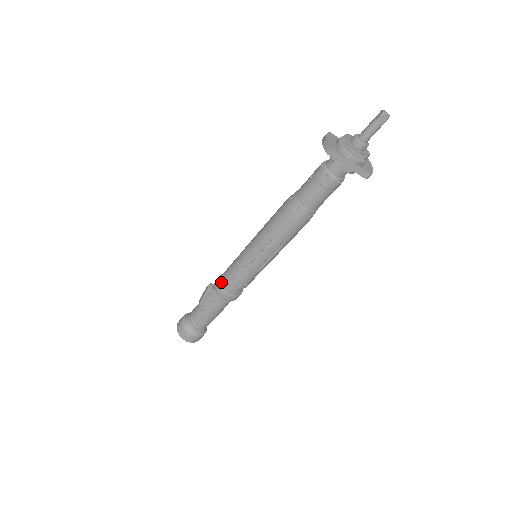
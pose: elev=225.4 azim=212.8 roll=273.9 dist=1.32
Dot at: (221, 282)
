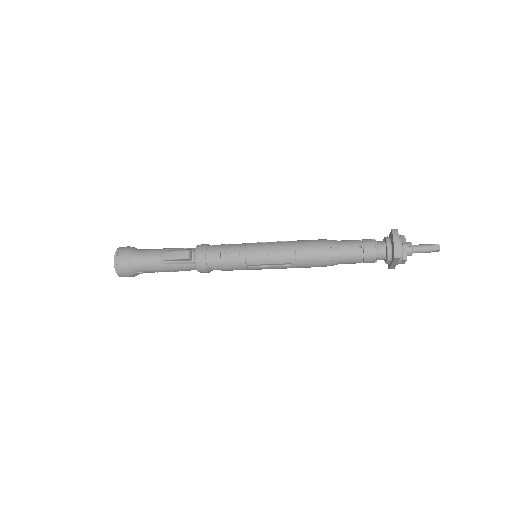
Dot at: (208, 260)
